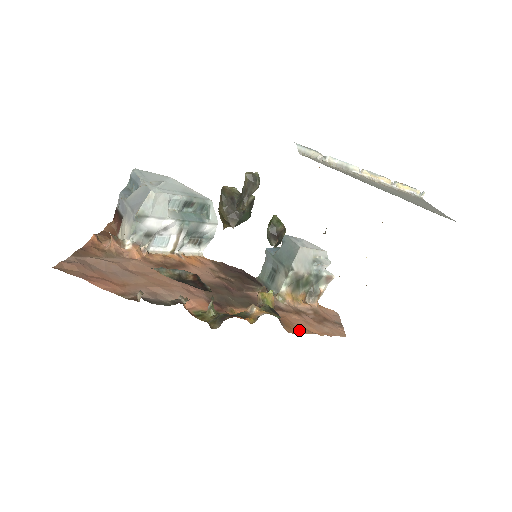
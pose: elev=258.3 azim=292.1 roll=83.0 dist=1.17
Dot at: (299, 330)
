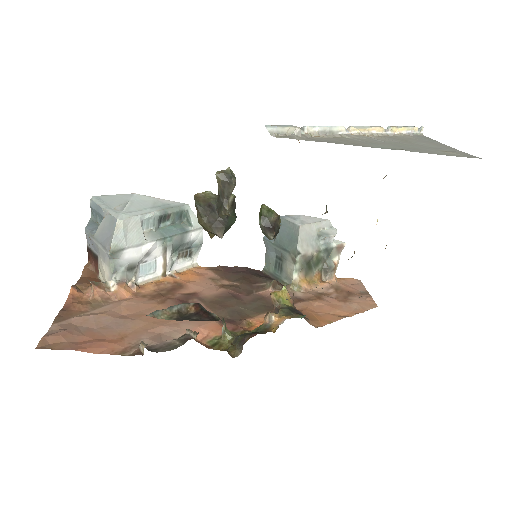
Dot at: (327, 319)
